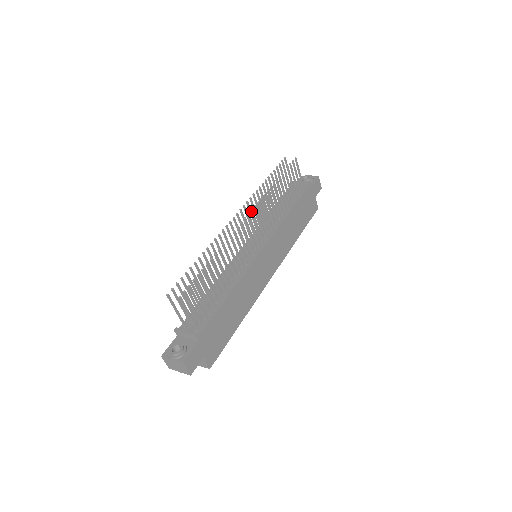
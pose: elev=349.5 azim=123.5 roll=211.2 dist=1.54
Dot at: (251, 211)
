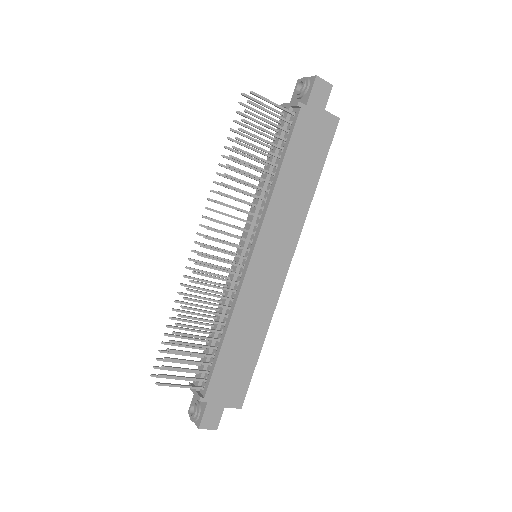
Dot at: (207, 229)
